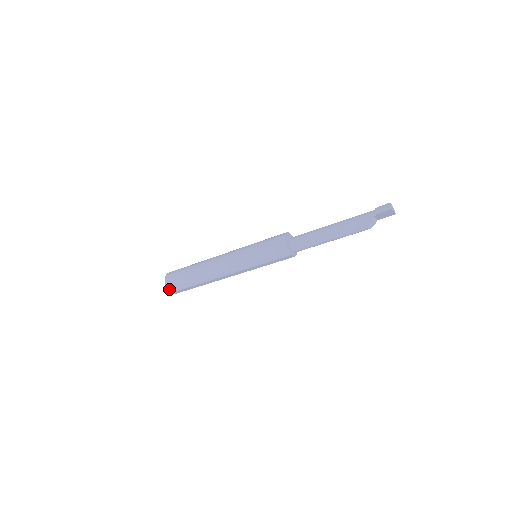
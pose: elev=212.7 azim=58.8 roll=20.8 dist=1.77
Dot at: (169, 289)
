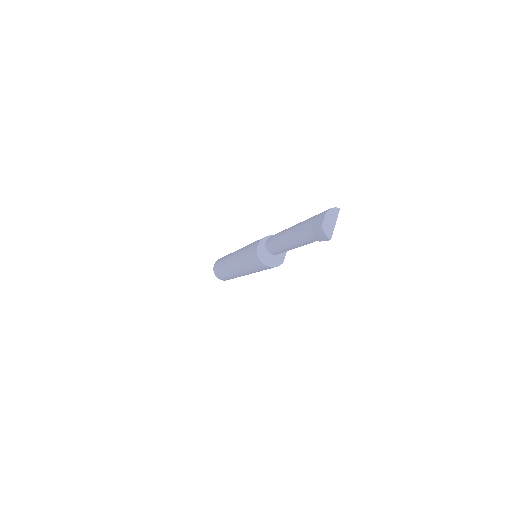
Dot at: occluded
